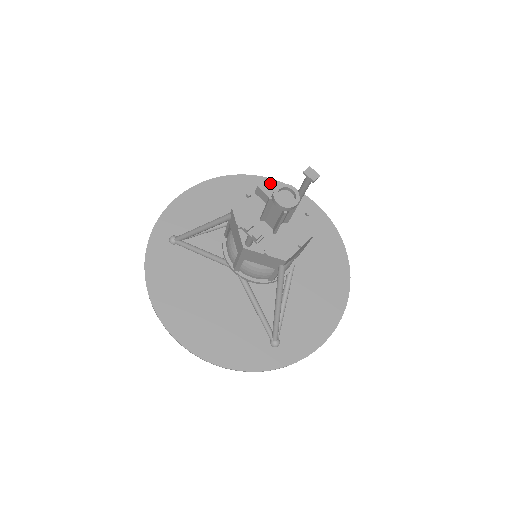
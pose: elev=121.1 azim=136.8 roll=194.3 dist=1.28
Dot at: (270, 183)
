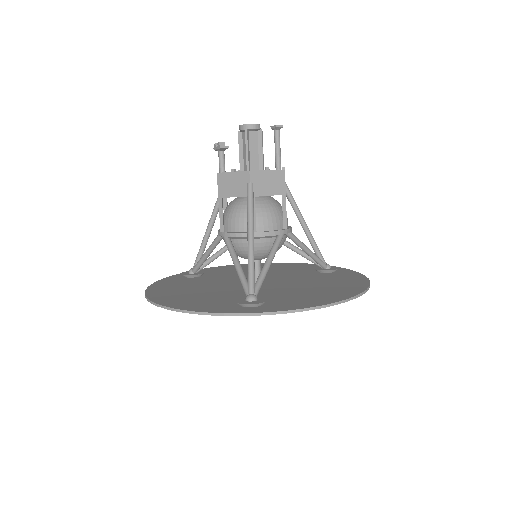
Dot at: occluded
